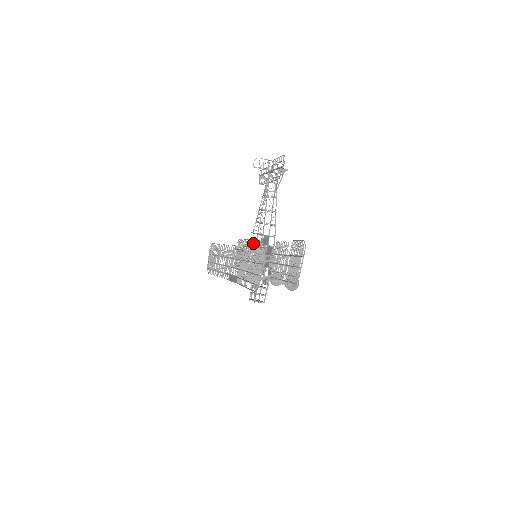
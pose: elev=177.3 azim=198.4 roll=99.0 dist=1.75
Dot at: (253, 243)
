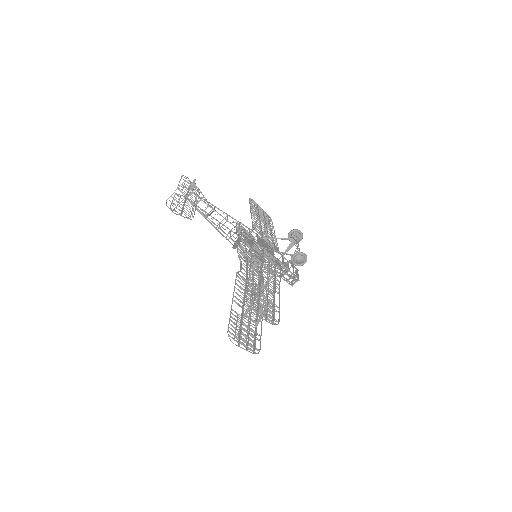
Dot at: occluded
